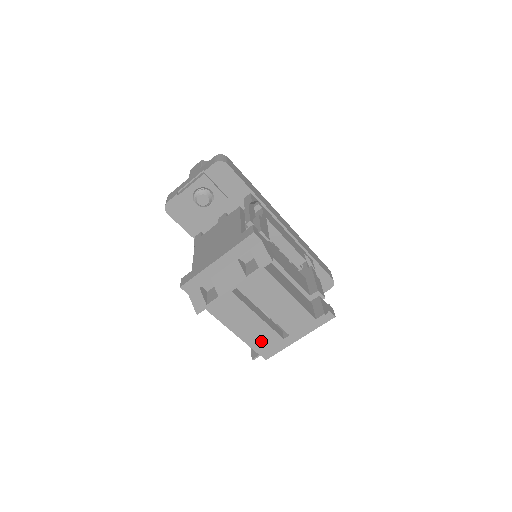
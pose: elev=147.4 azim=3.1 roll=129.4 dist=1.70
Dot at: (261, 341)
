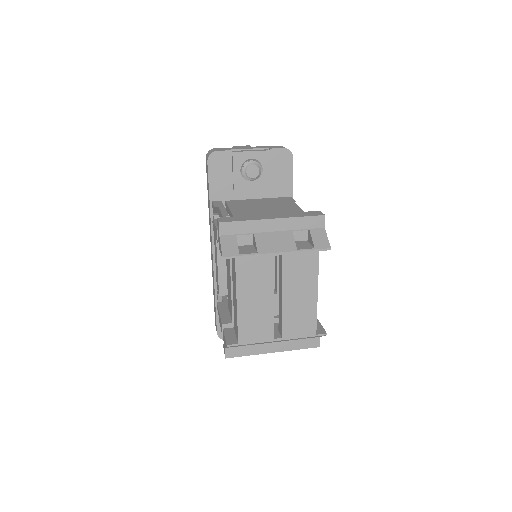
Dot at: (253, 328)
